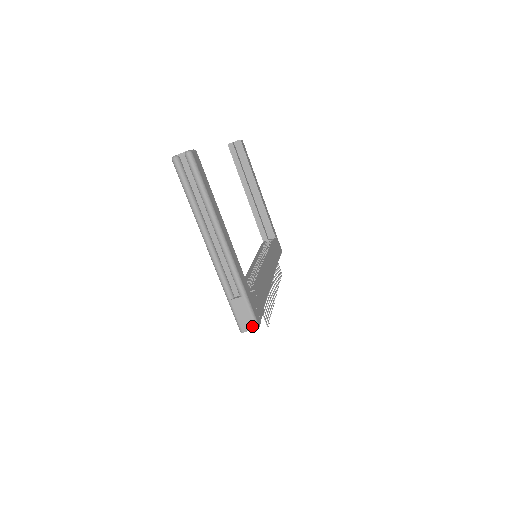
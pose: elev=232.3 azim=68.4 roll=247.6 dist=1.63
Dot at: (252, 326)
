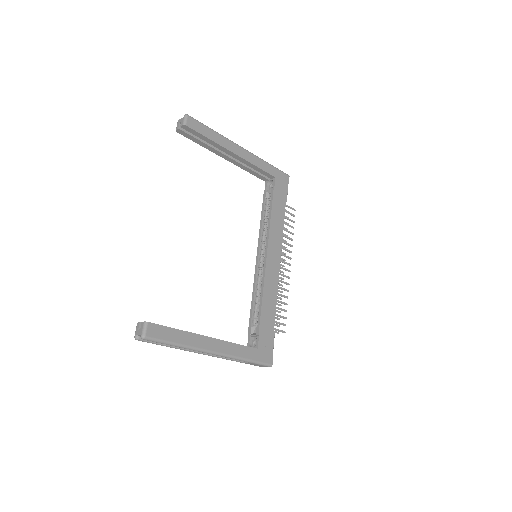
Dot at: occluded
